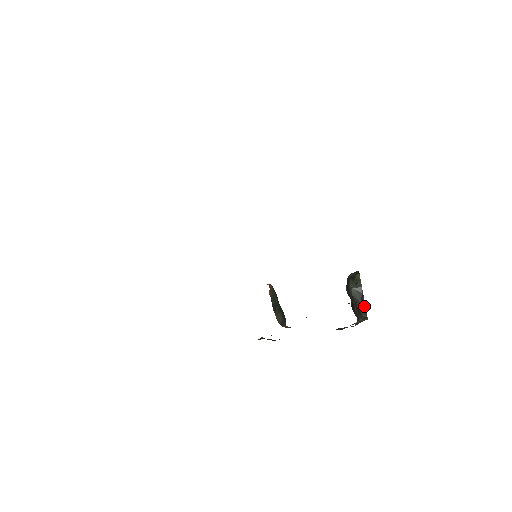
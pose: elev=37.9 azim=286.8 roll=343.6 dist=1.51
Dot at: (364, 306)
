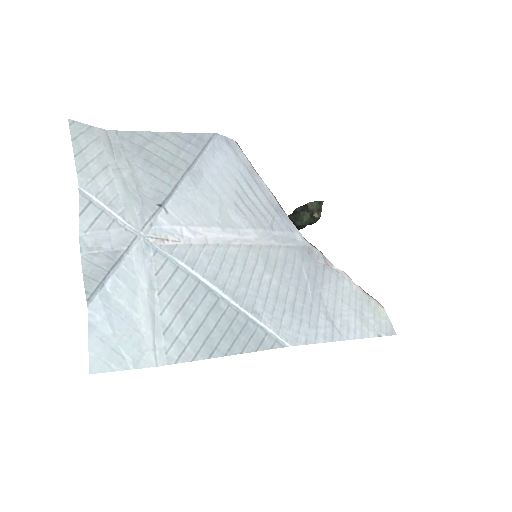
Dot at: occluded
